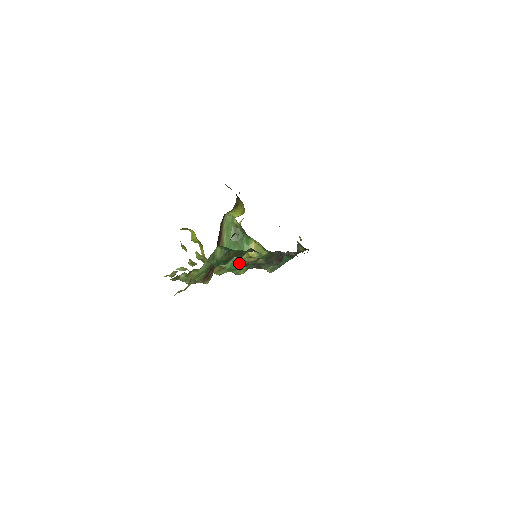
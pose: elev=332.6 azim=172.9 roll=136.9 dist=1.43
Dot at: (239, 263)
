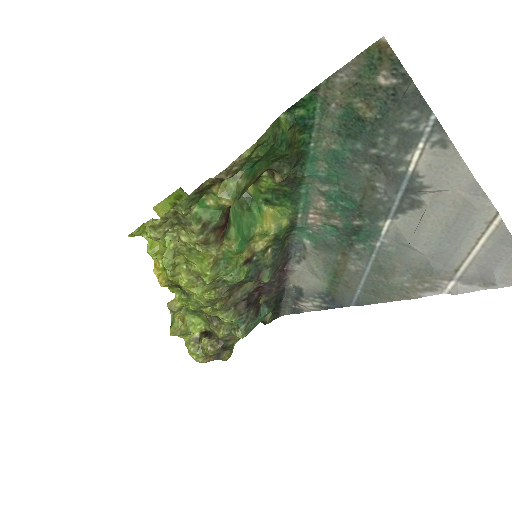
Dot at: occluded
